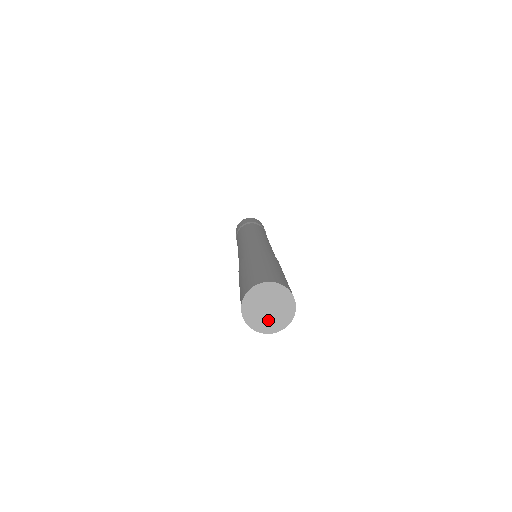
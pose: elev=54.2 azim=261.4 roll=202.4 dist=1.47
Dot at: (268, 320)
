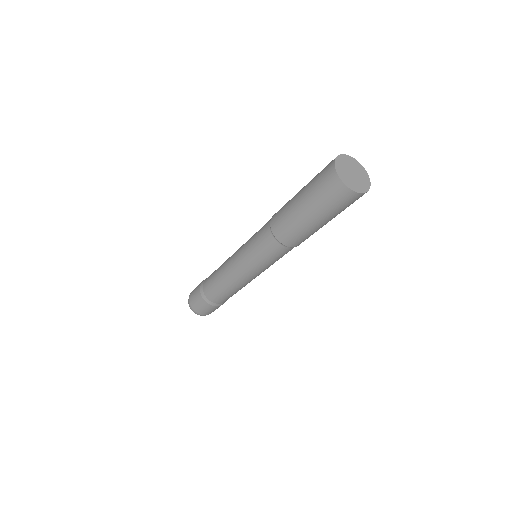
Dot at: (347, 176)
